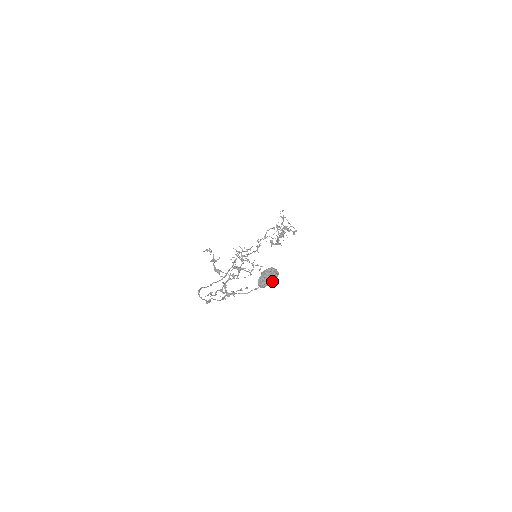
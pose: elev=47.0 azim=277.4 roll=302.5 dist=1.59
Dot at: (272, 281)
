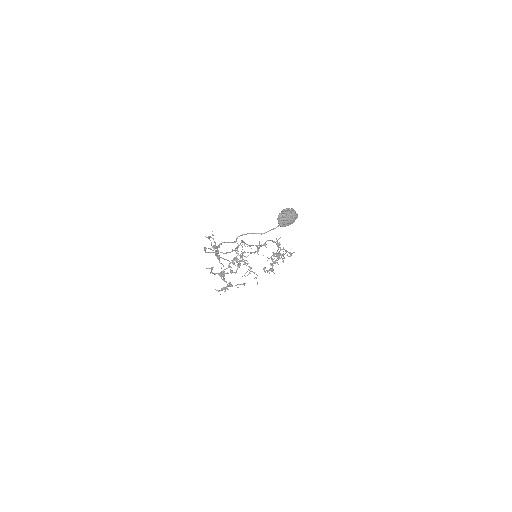
Dot at: (292, 220)
